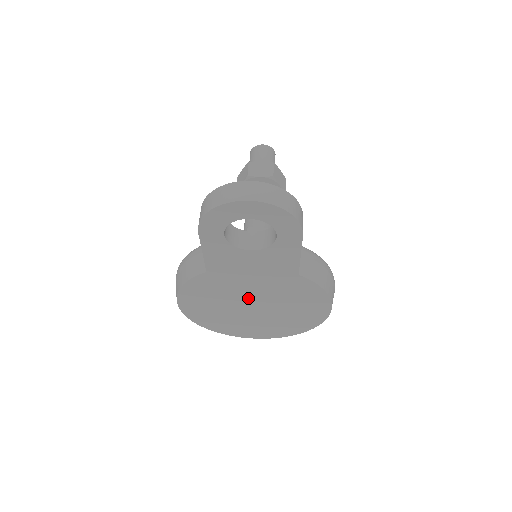
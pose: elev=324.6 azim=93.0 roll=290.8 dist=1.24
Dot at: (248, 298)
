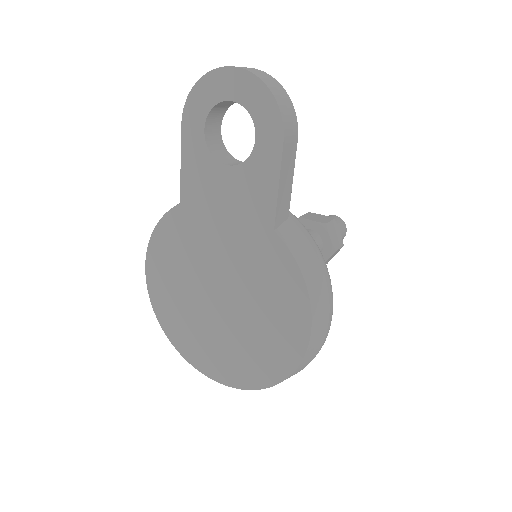
Dot at: (215, 273)
